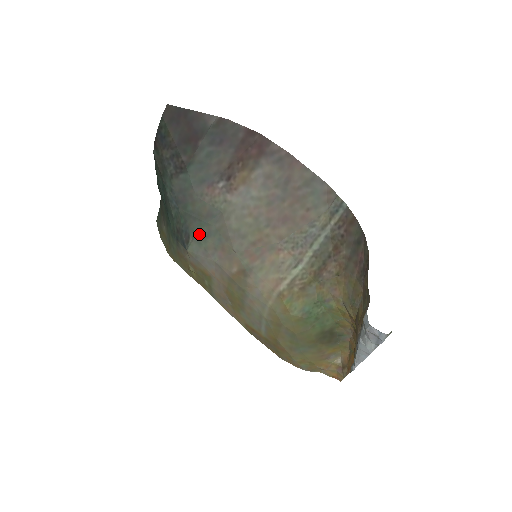
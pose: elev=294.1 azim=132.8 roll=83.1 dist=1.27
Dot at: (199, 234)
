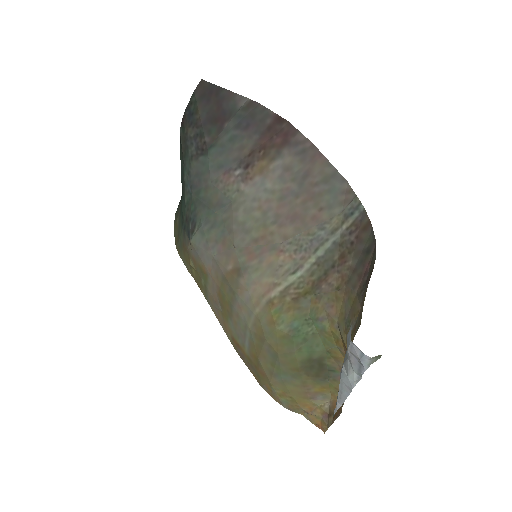
Dot at: (205, 223)
